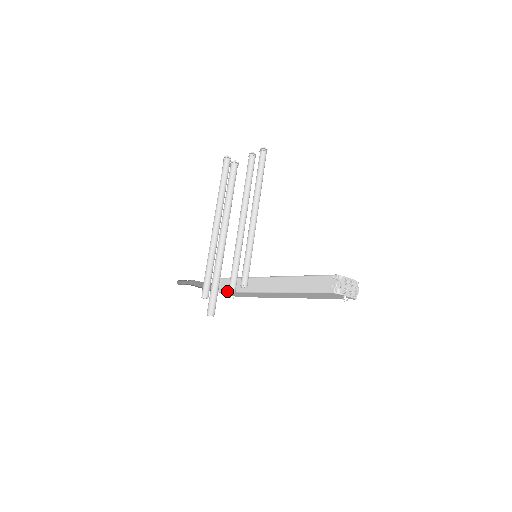
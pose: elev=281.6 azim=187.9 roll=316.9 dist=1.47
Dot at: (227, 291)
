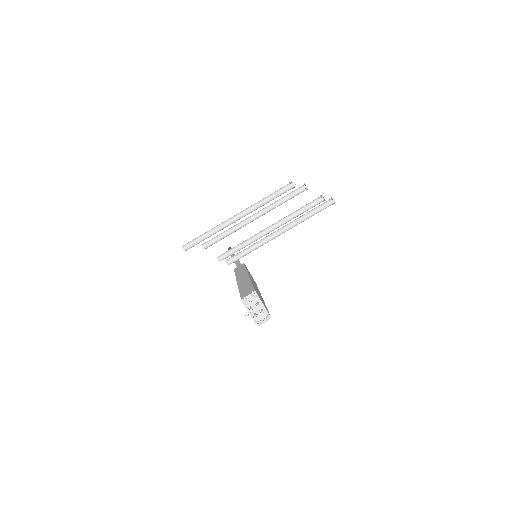
Dot at: (235, 271)
